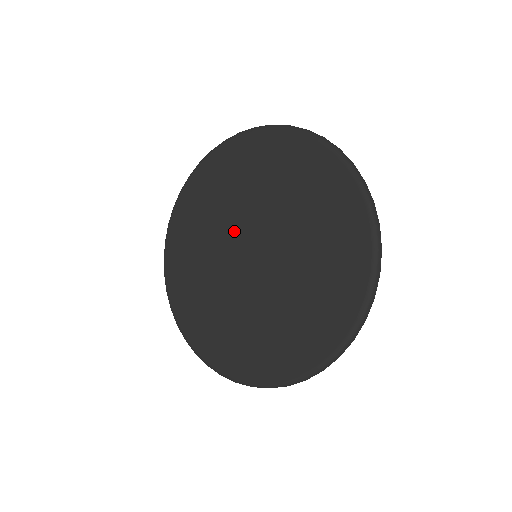
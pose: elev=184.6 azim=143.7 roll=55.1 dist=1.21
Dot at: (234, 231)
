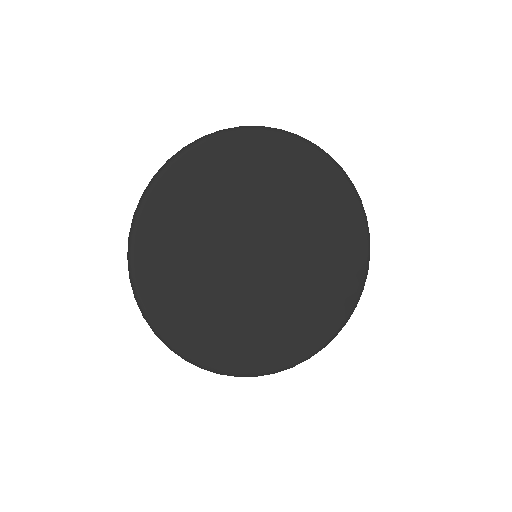
Dot at: (236, 236)
